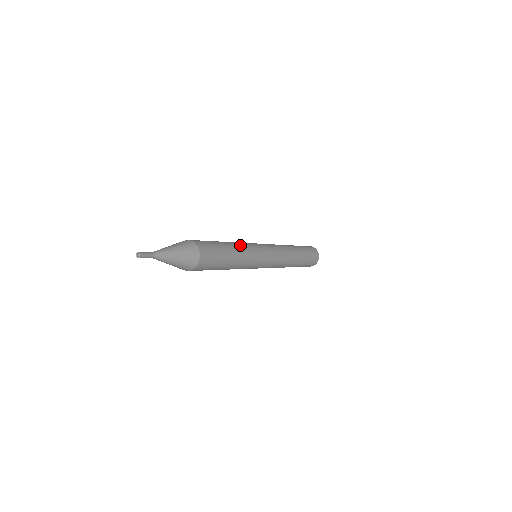
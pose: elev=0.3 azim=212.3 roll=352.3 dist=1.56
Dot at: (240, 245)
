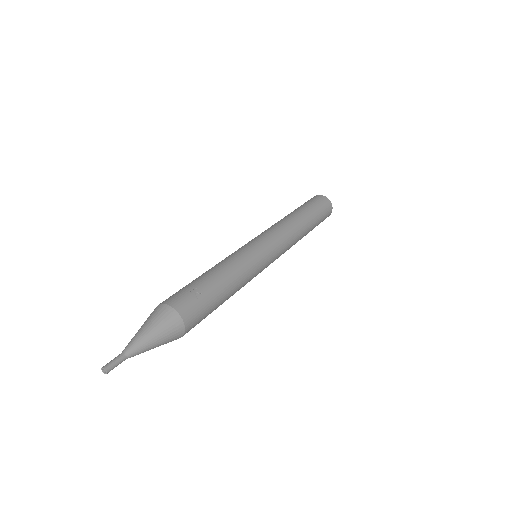
Dot at: (239, 273)
